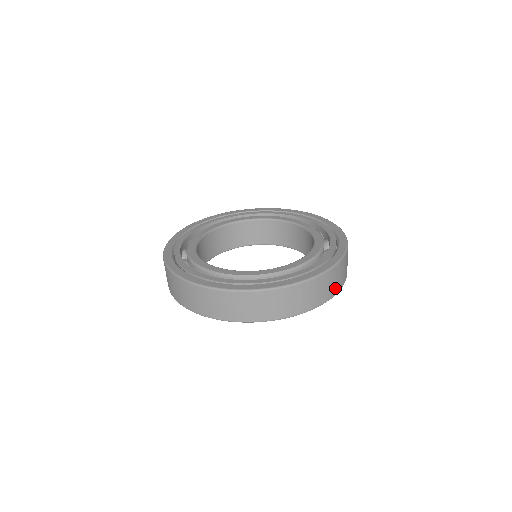
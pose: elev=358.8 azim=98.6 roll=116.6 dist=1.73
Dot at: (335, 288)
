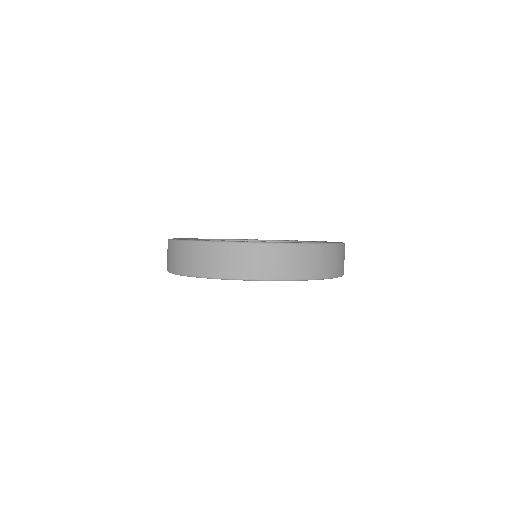
Dot at: (339, 269)
